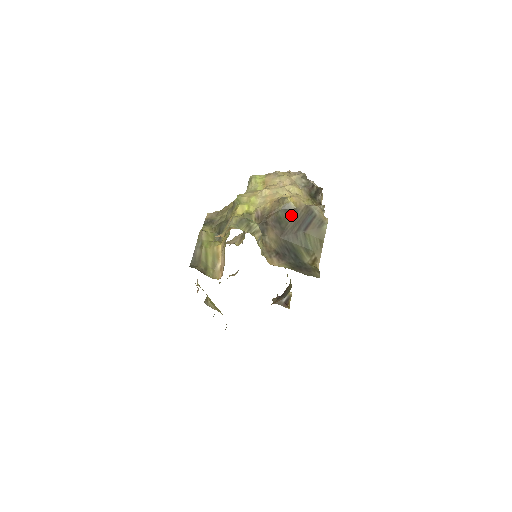
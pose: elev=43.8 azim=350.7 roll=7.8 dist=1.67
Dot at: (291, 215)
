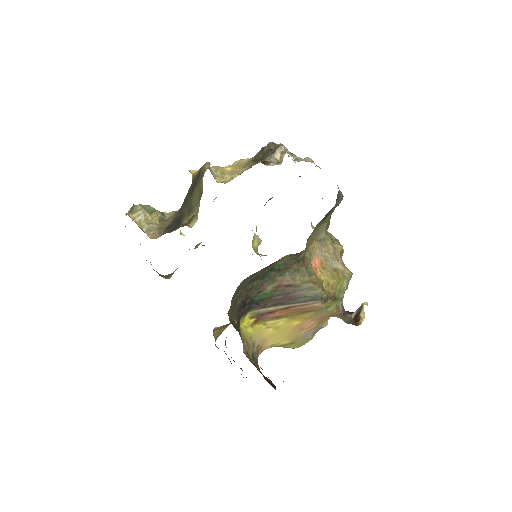
Dot at: (191, 185)
